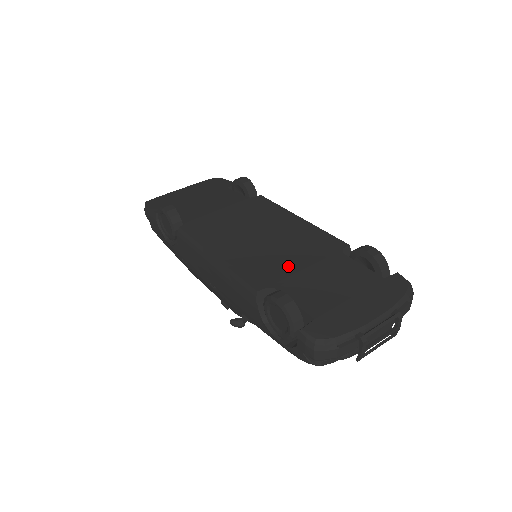
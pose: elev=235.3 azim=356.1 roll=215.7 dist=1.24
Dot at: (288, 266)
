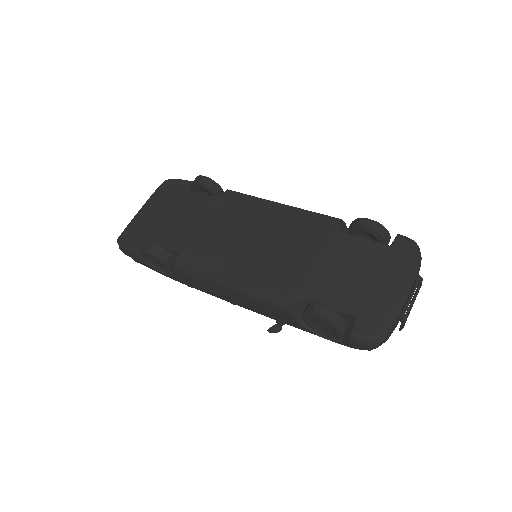
Dot at: (302, 268)
